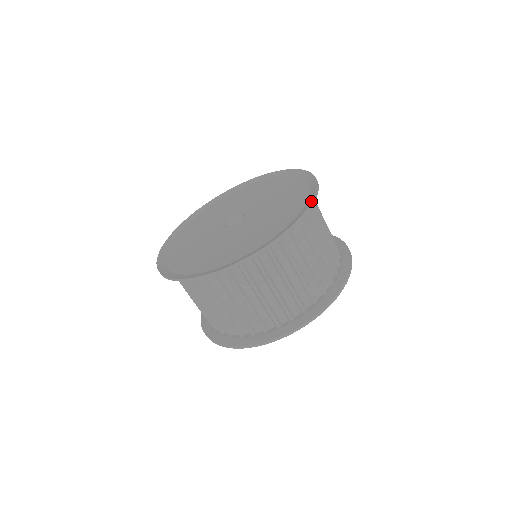
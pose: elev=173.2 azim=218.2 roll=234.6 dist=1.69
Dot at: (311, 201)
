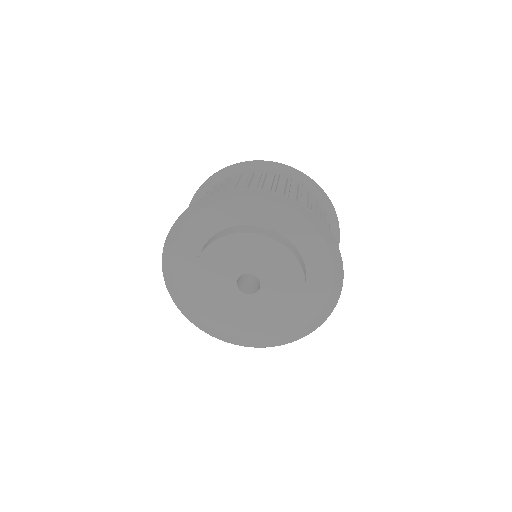
Dot at: (339, 231)
